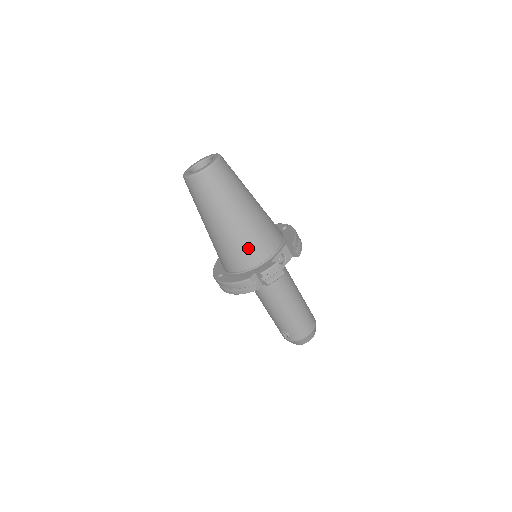
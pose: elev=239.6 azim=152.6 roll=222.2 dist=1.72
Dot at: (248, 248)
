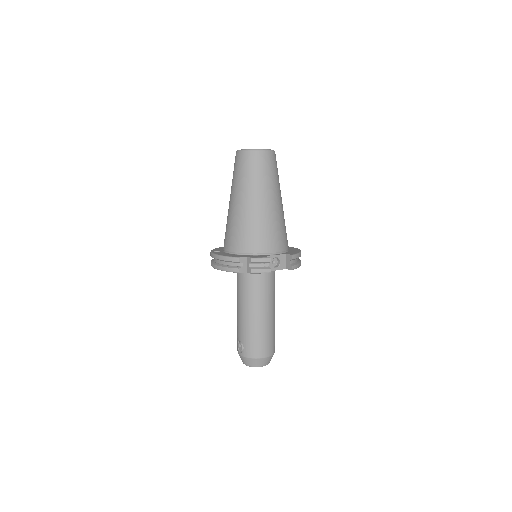
Dot at: (253, 234)
